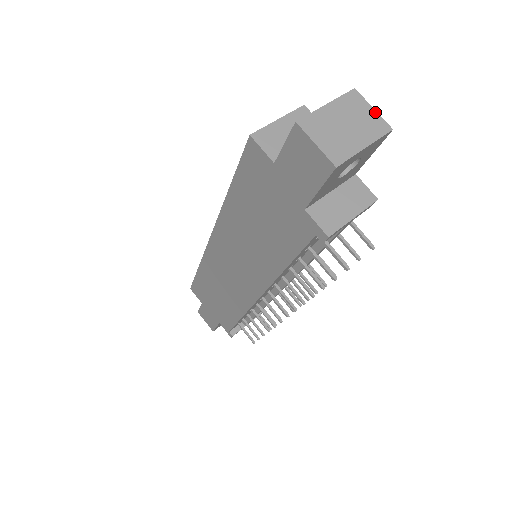
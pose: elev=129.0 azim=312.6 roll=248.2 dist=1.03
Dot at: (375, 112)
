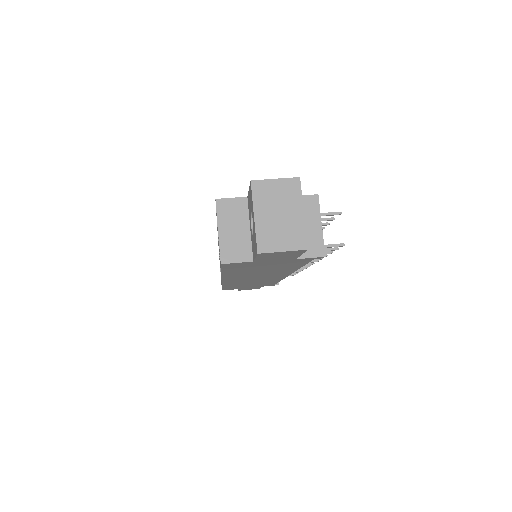
Dot at: (279, 180)
